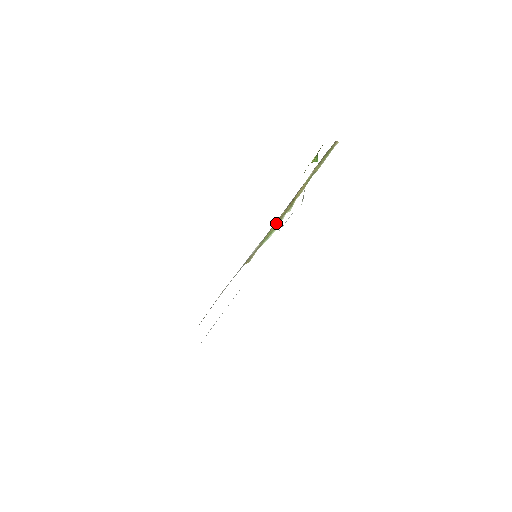
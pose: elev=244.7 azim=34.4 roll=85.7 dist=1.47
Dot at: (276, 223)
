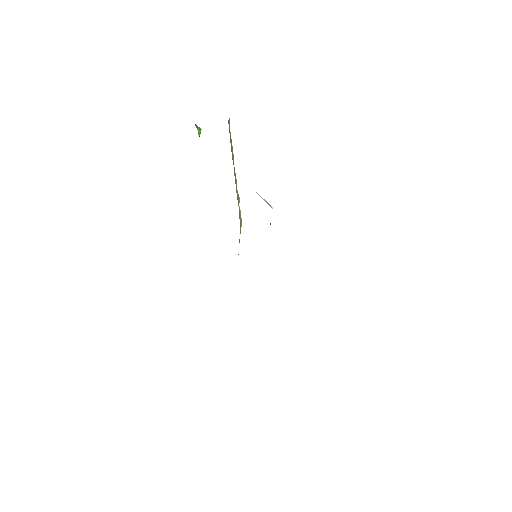
Dot at: (239, 218)
